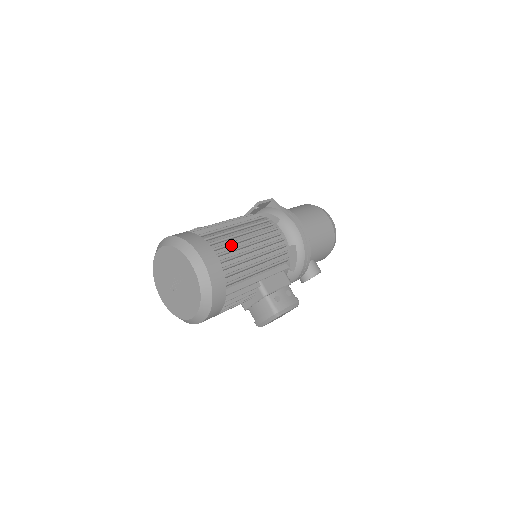
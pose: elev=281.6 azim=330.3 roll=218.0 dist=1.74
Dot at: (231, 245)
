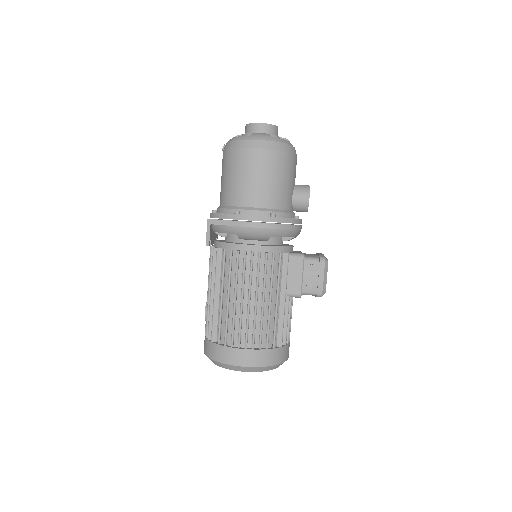
Dot at: (241, 322)
